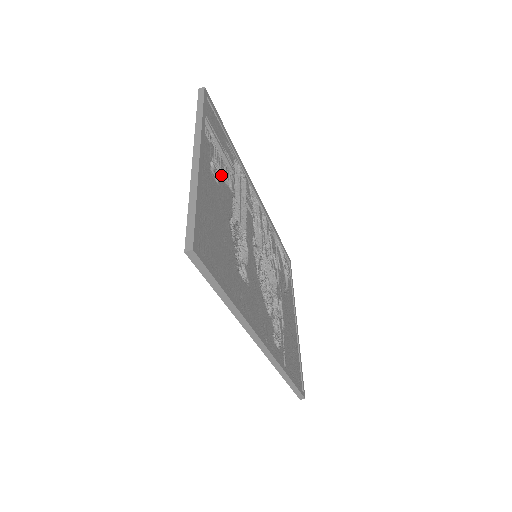
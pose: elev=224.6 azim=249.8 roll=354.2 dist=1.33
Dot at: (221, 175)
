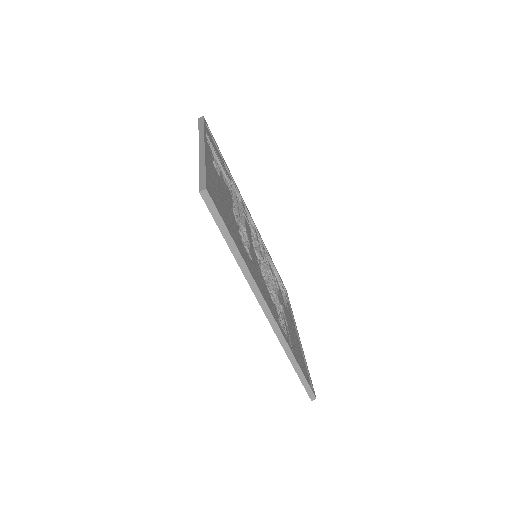
Dot at: (222, 176)
